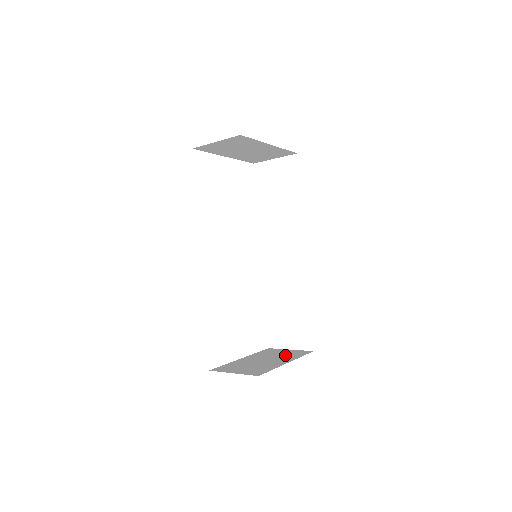
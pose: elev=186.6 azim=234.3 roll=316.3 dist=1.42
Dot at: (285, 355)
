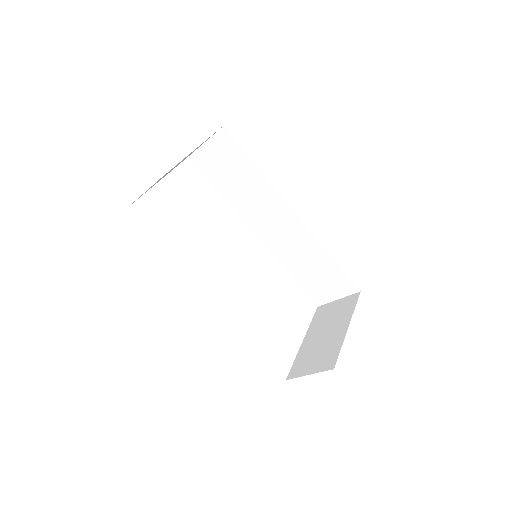
Dot at: (339, 314)
